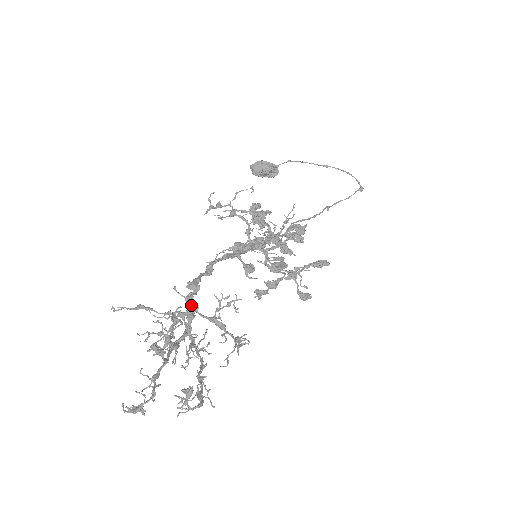
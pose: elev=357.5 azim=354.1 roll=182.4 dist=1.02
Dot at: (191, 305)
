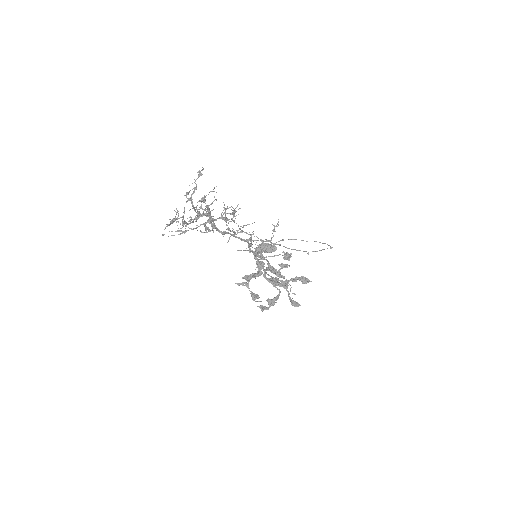
Dot at: occluded
